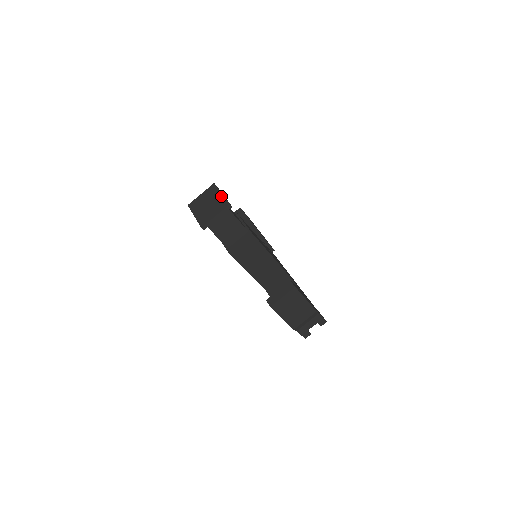
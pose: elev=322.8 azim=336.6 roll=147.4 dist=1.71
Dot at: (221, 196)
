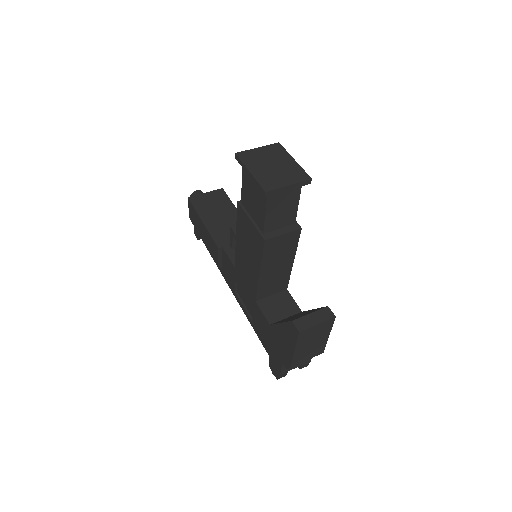
Dot at: (295, 163)
